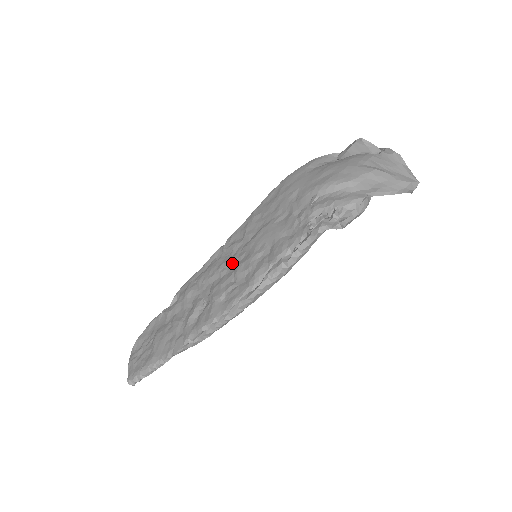
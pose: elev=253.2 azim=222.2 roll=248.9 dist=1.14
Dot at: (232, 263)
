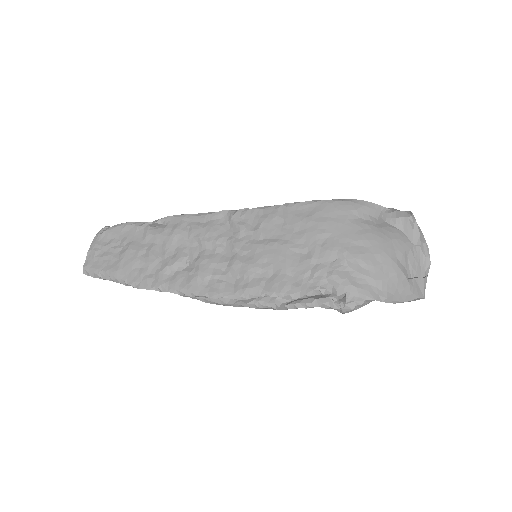
Dot at: (232, 248)
